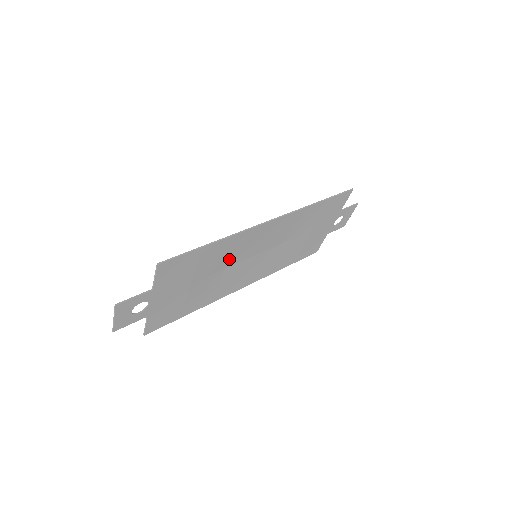
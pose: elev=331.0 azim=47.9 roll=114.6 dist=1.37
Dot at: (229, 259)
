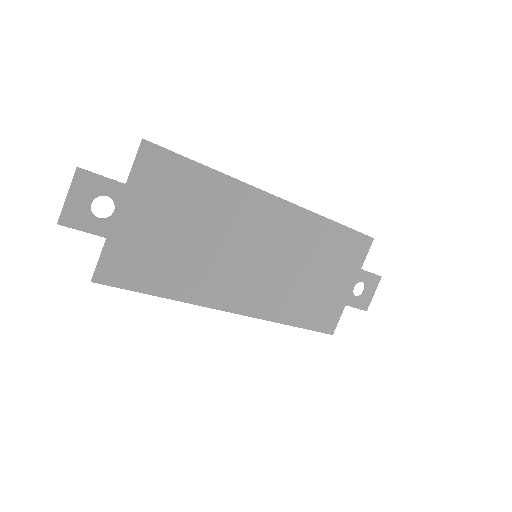
Dot at: (224, 228)
